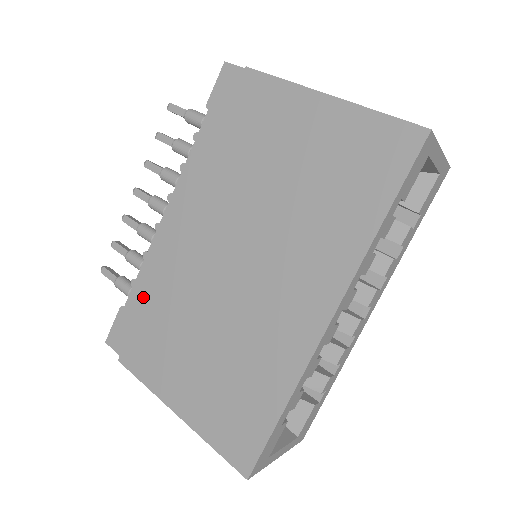
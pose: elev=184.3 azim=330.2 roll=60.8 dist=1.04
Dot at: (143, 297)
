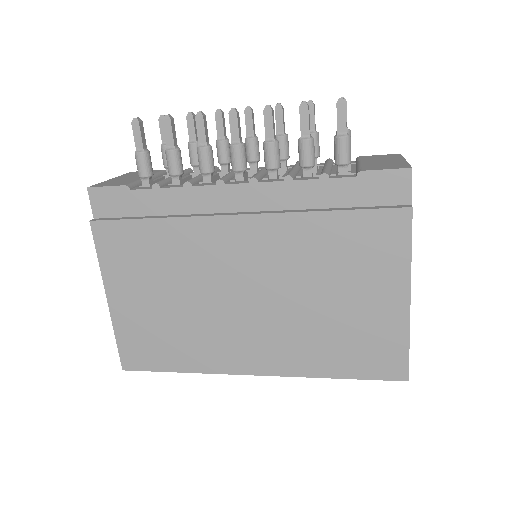
Dot at: (154, 207)
